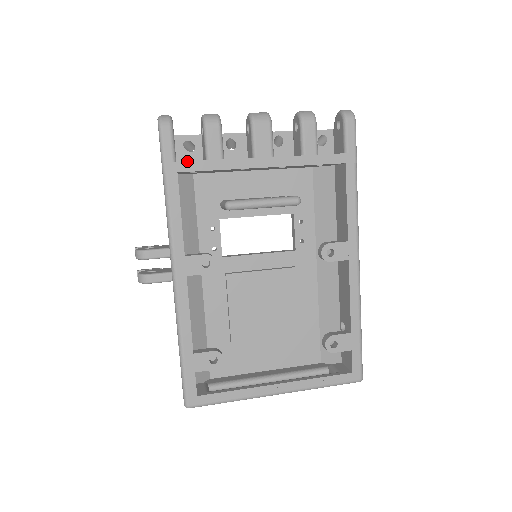
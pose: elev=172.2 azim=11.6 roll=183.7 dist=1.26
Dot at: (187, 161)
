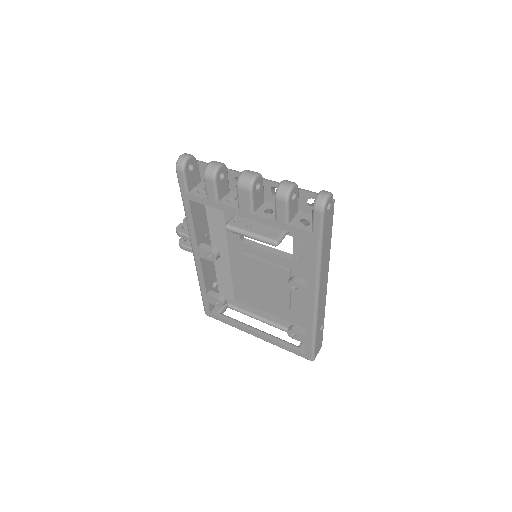
Dot at: (194, 195)
